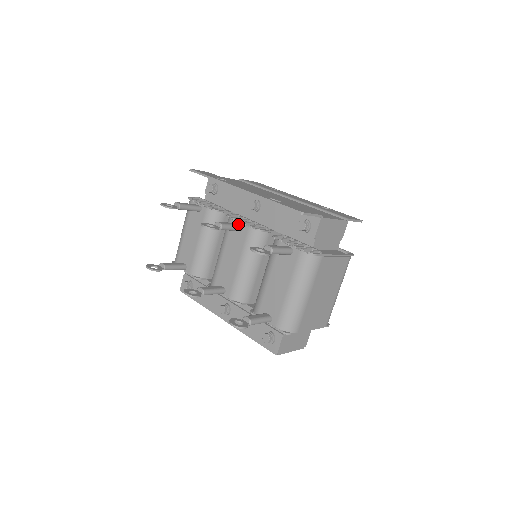
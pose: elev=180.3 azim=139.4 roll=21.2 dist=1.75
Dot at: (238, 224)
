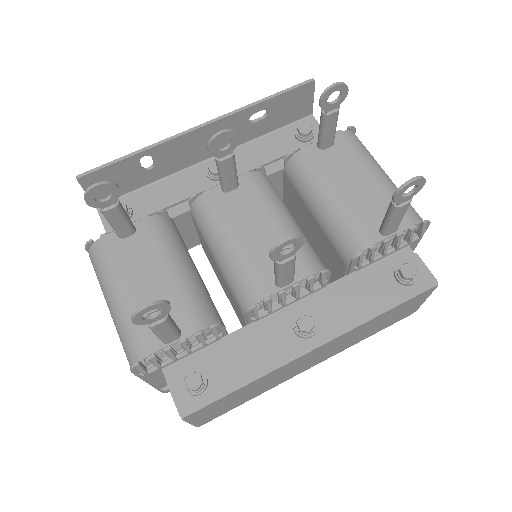
Dot at: occluded
